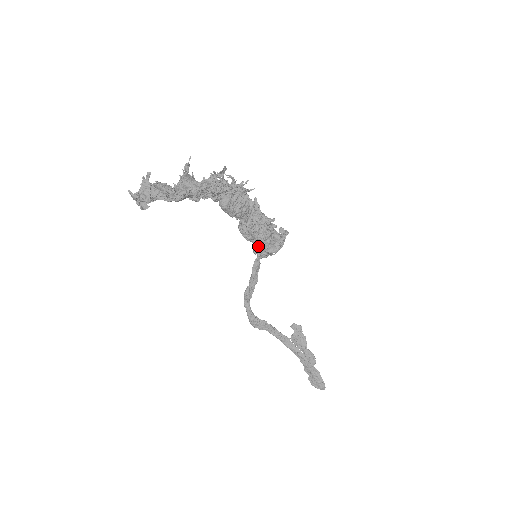
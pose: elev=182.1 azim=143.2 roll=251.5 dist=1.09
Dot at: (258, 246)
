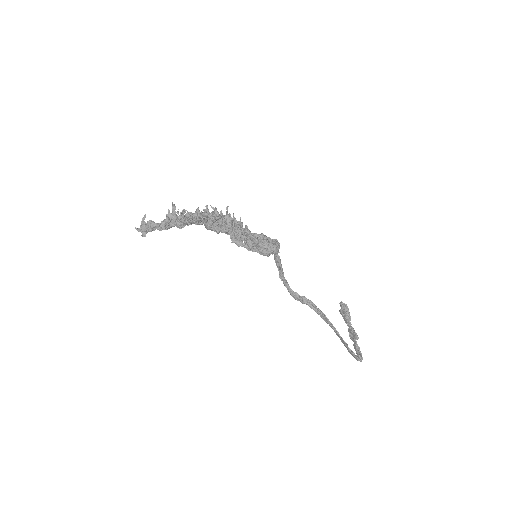
Dot at: (251, 250)
